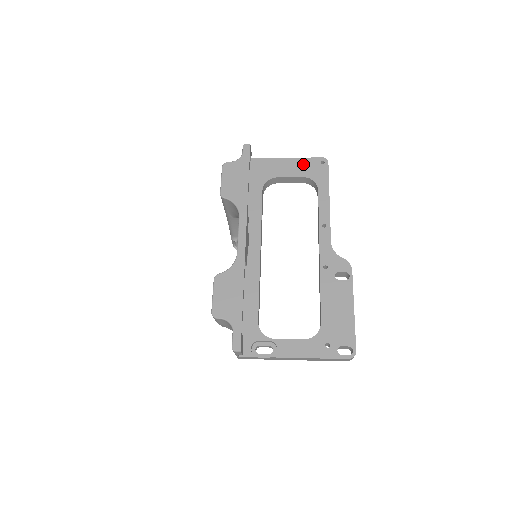
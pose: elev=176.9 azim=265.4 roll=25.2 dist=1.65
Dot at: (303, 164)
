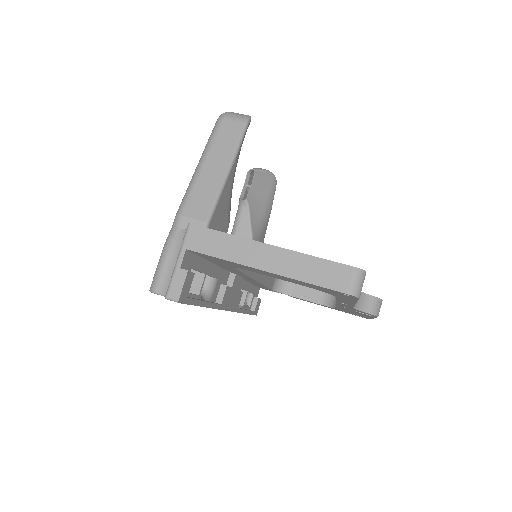
Dot at: occluded
